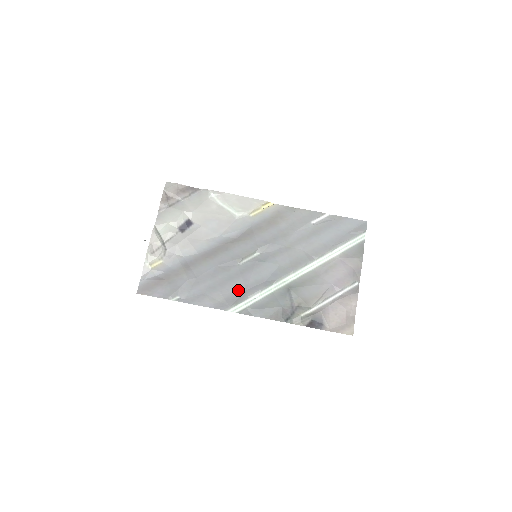
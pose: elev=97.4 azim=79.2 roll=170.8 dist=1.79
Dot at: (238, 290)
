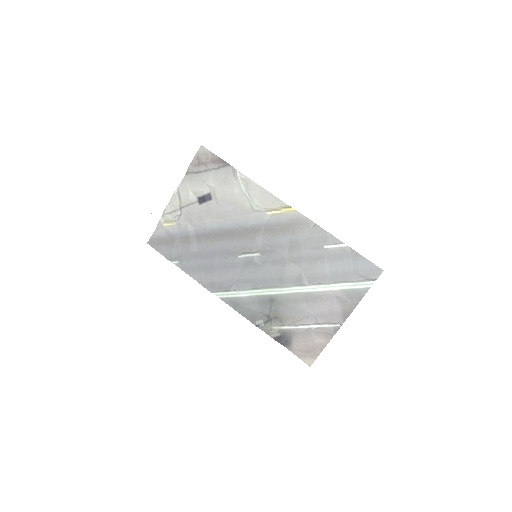
Dot at: (228, 280)
